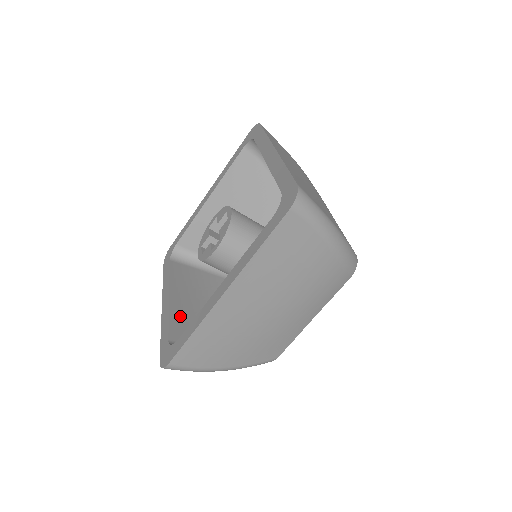
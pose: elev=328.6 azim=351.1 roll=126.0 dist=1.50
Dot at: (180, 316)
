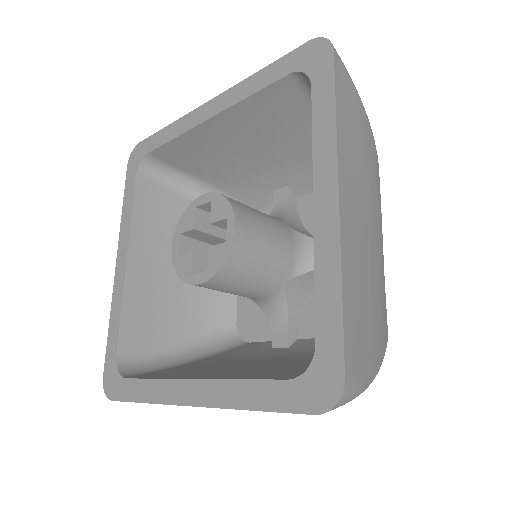
Dot at: (245, 376)
